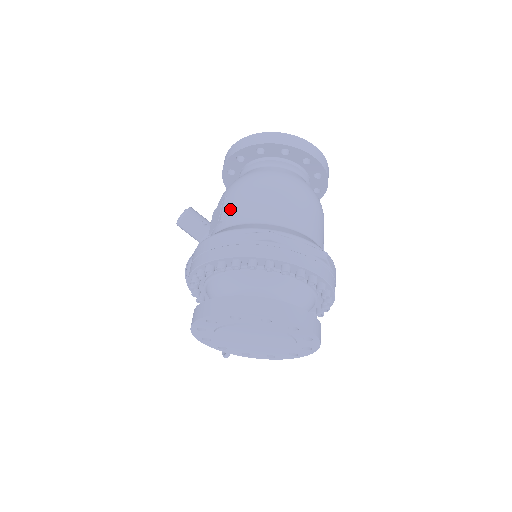
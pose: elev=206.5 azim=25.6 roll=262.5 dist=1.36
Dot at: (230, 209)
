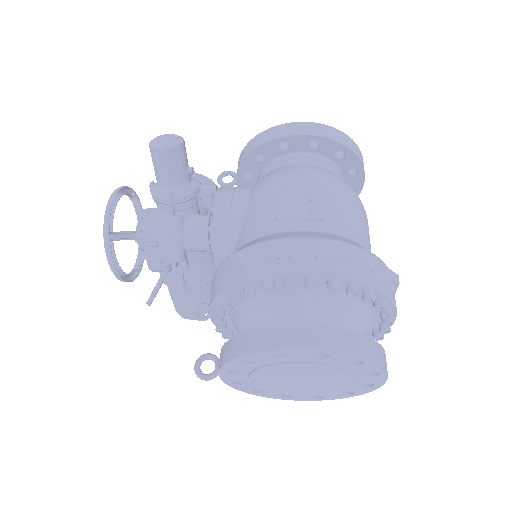
Dot at: (333, 211)
